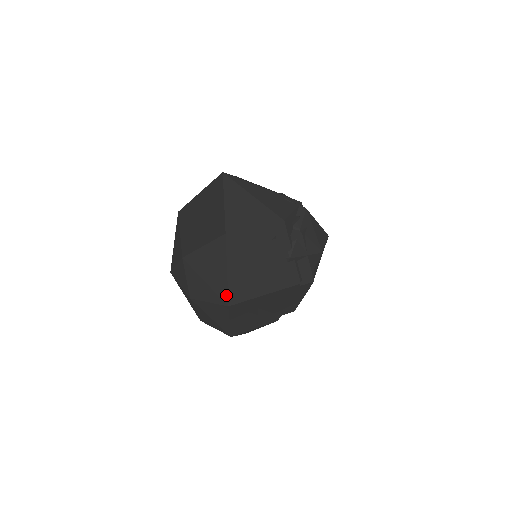
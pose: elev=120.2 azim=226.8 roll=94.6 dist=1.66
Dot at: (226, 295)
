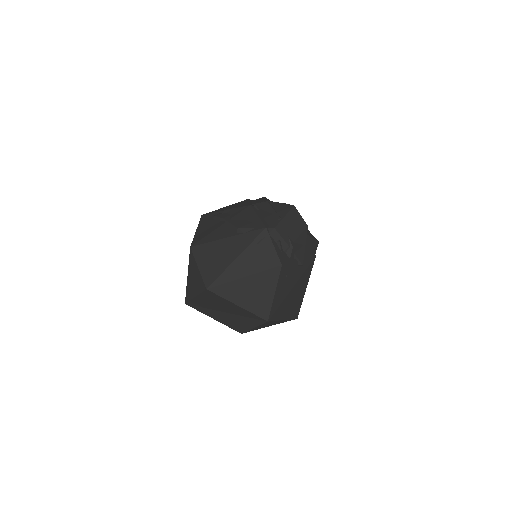
Dot at: occluded
